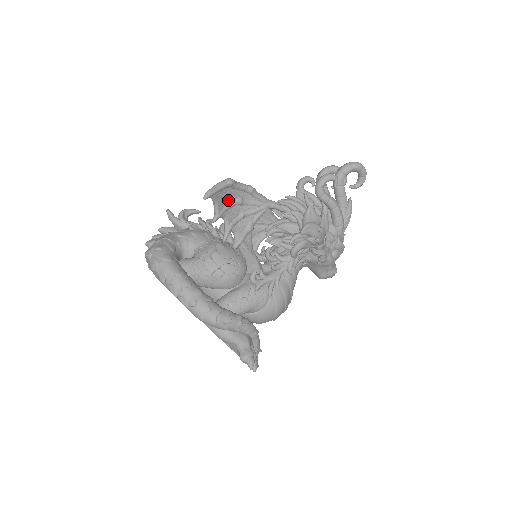
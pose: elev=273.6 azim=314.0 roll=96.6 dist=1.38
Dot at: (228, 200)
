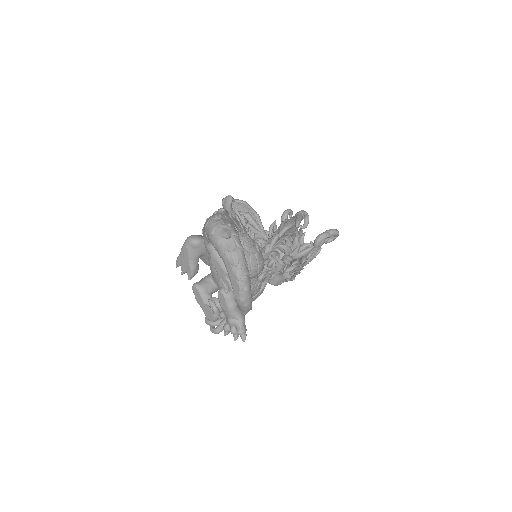
Dot at: occluded
